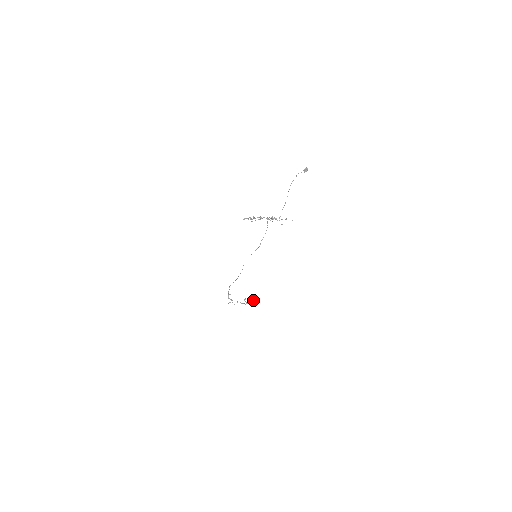
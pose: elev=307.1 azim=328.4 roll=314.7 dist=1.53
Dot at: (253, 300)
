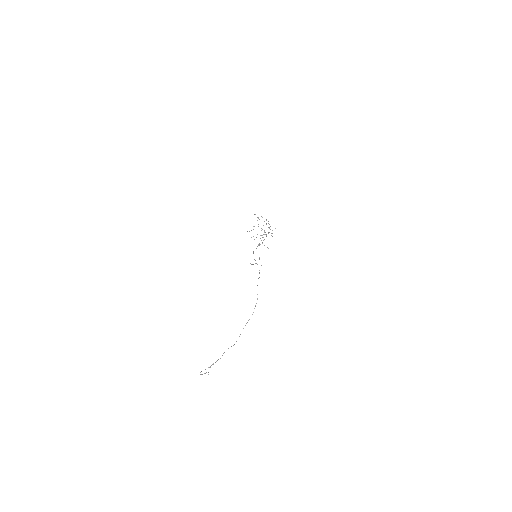
Dot at: occluded
